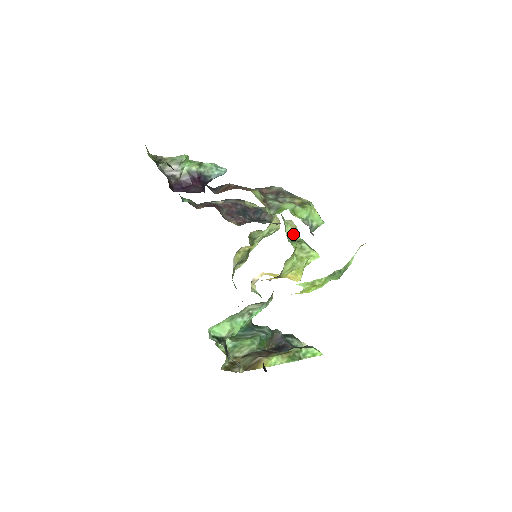
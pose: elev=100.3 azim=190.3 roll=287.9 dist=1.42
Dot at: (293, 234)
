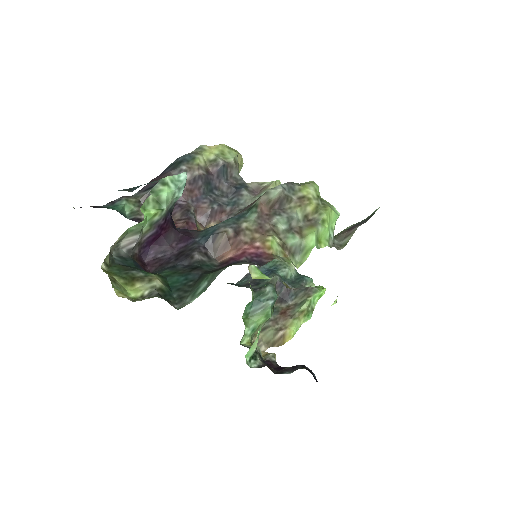
Dot at: occluded
